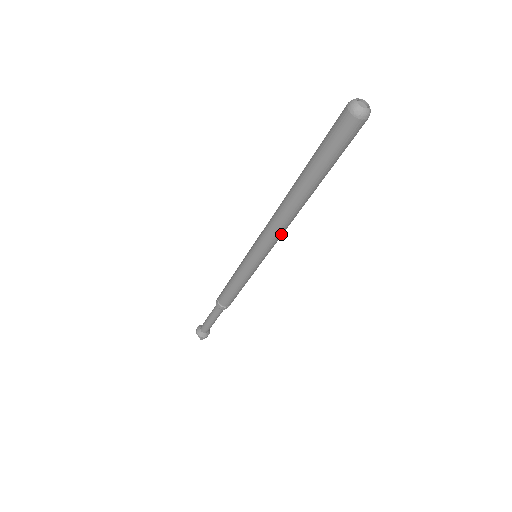
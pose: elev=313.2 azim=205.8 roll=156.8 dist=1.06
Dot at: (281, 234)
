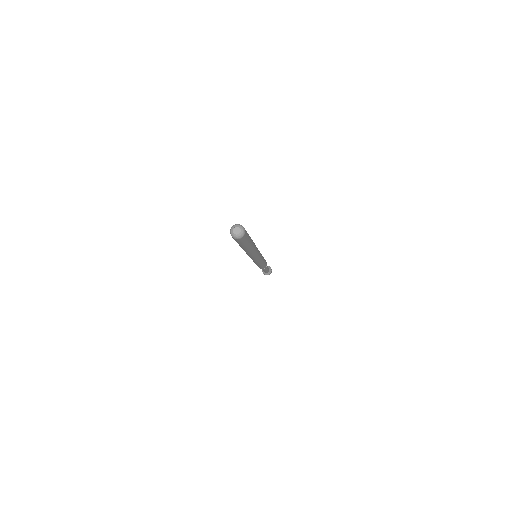
Dot at: (258, 250)
